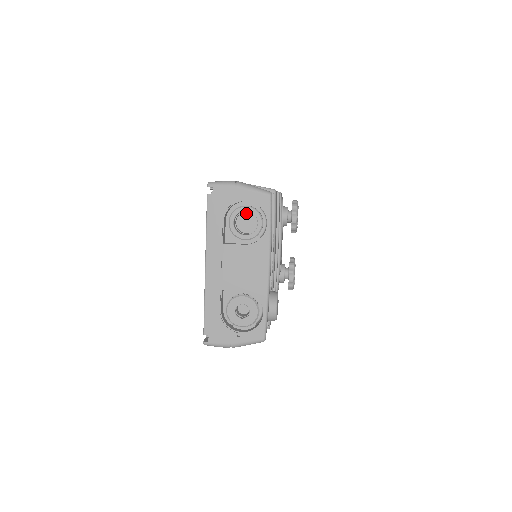
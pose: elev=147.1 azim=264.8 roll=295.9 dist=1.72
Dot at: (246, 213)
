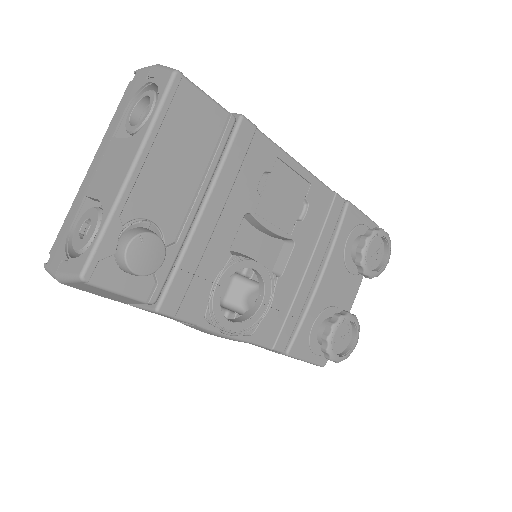
Dot at: occluded
